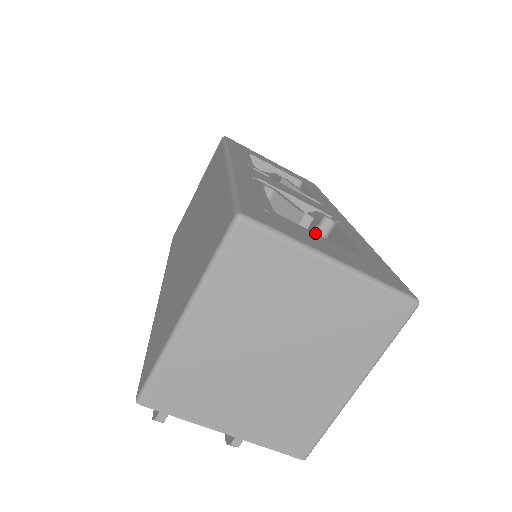
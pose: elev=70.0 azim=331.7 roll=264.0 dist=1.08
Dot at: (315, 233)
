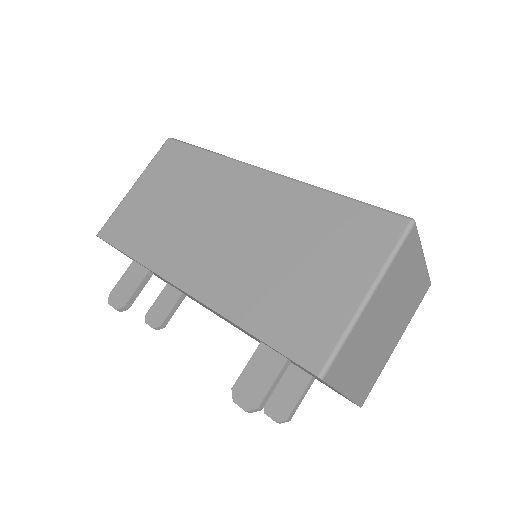
Dot at: occluded
